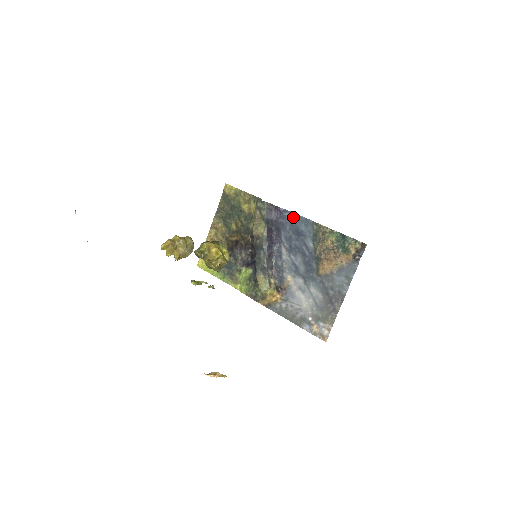
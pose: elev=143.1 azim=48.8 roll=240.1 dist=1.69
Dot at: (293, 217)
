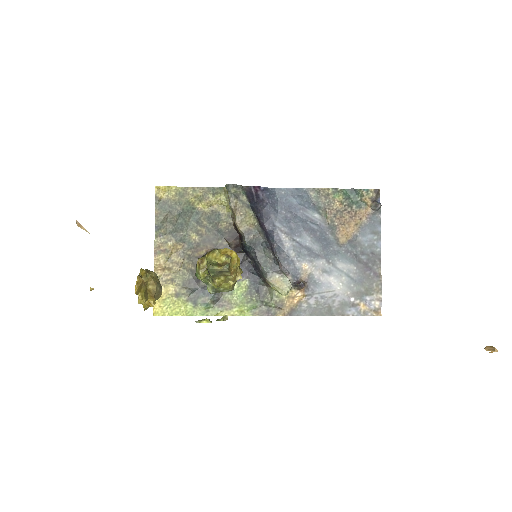
Dot at: (279, 193)
